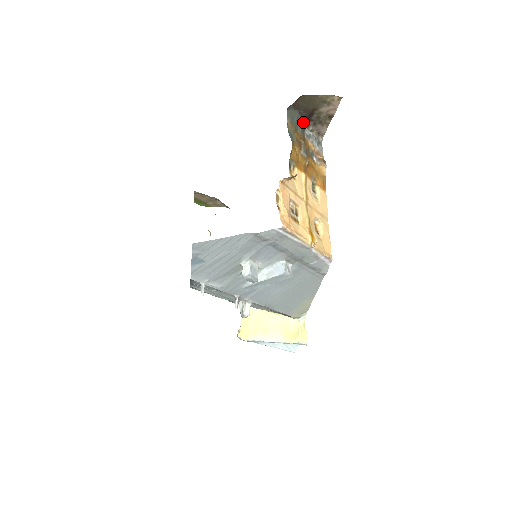
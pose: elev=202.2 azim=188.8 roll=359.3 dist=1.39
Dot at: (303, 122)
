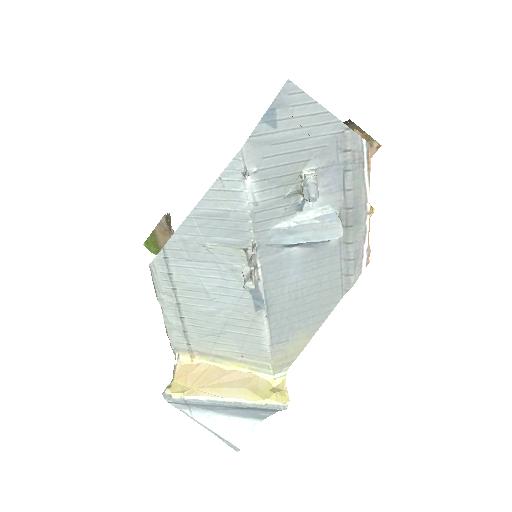
Dot at: occluded
